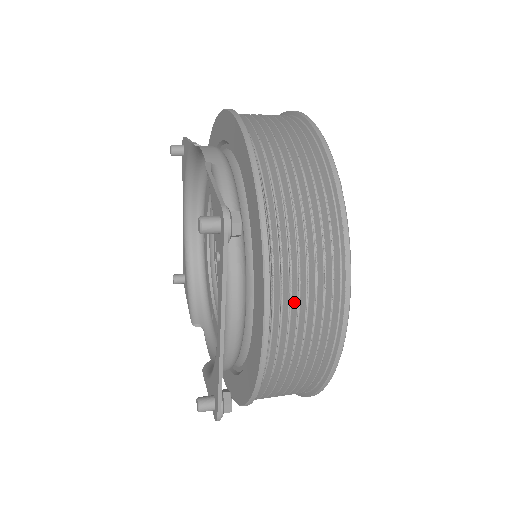
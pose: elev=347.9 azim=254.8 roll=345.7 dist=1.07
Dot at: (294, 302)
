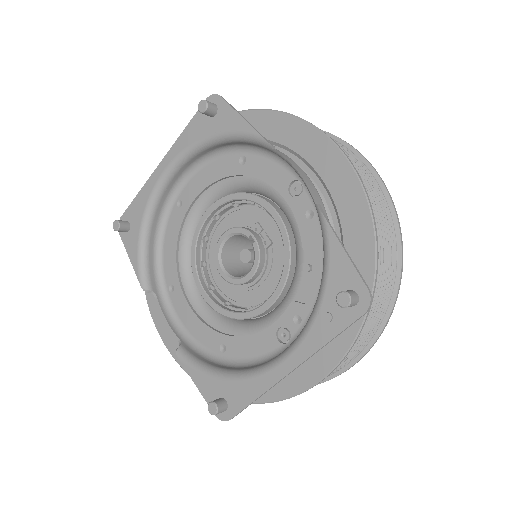
Dot at: occluded
